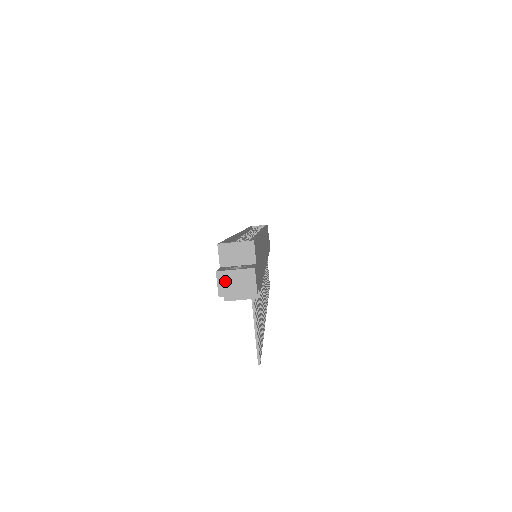
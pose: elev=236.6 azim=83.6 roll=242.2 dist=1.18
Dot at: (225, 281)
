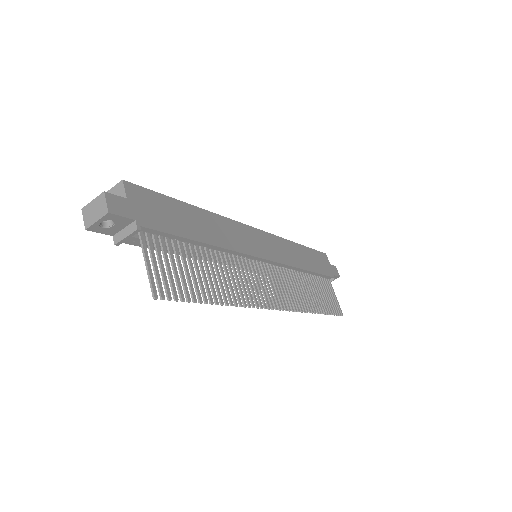
Dot at: (88, 214)
